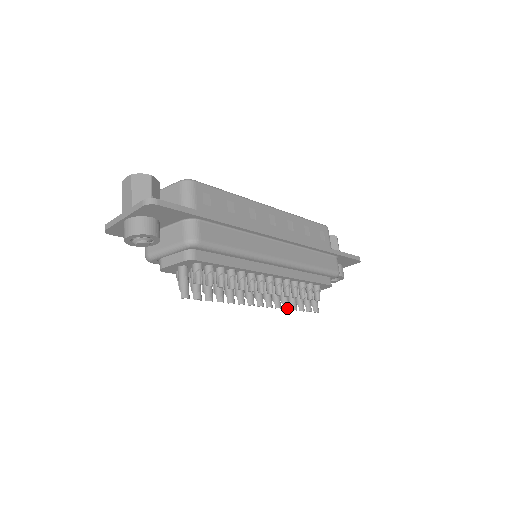
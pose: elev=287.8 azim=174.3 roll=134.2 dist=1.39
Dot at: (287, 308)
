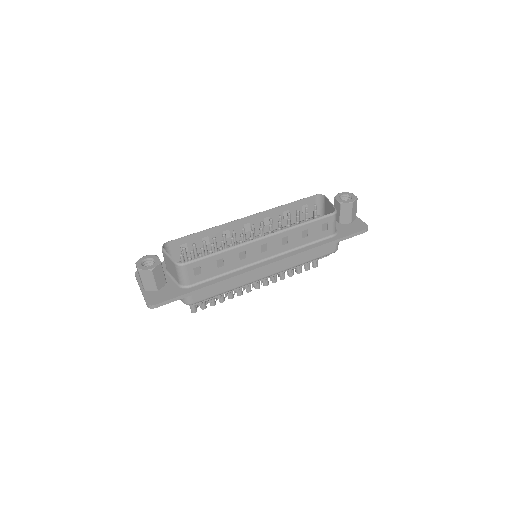
Dot at: (283, 279)
